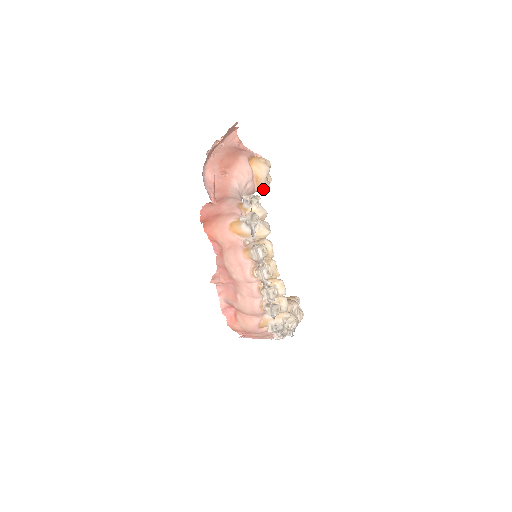
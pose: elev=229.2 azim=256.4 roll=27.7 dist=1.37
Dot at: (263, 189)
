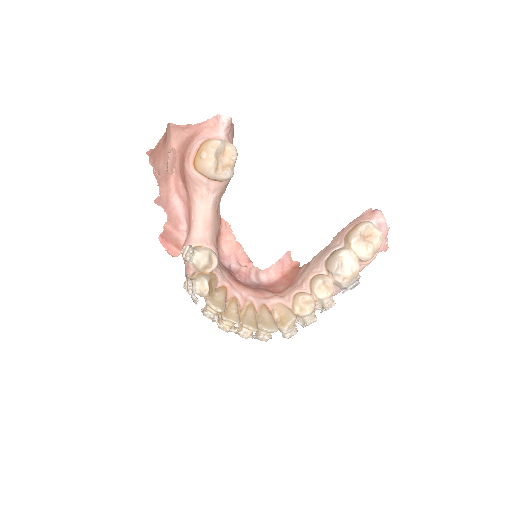
Dot at: occluded
